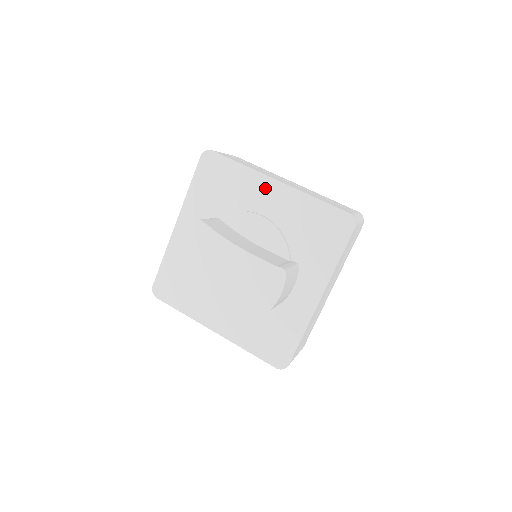
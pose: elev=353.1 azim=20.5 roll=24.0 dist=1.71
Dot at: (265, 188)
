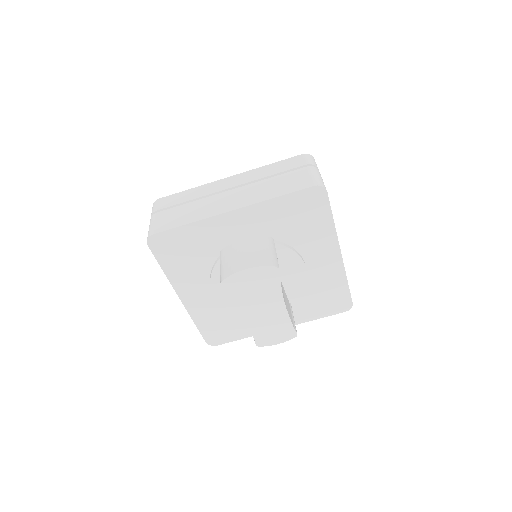
Dot at: (328, 251)
